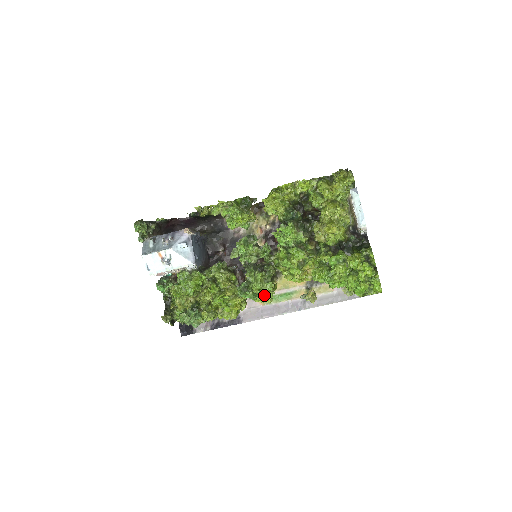
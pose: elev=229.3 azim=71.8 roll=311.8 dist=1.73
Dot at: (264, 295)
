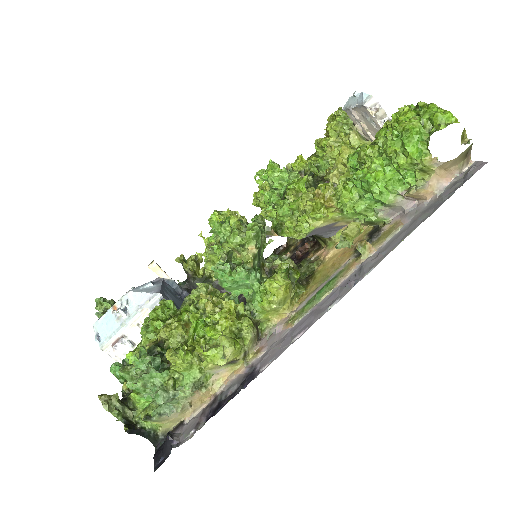
Dot at: (270, 278)
